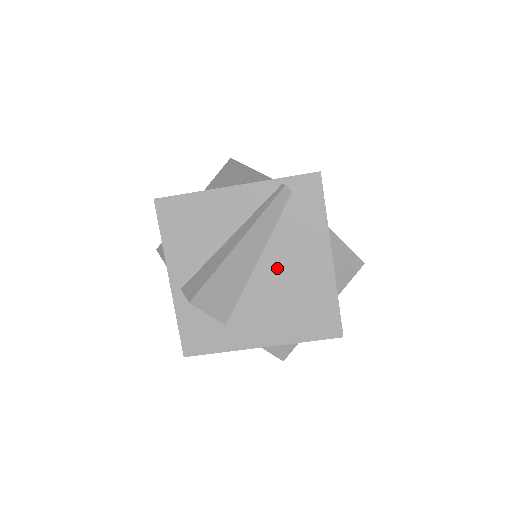
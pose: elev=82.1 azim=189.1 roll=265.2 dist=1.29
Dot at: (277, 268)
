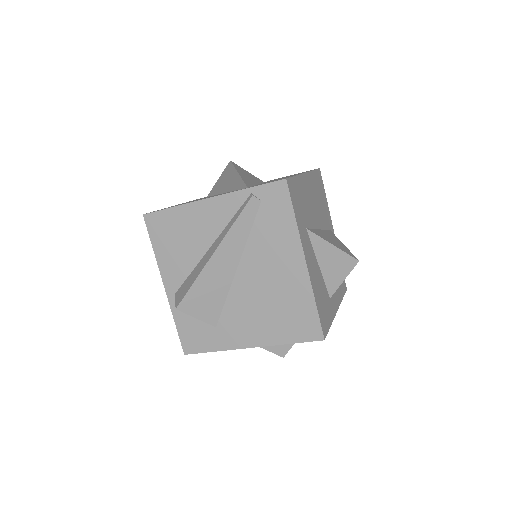
Dot at: (255, 274)
